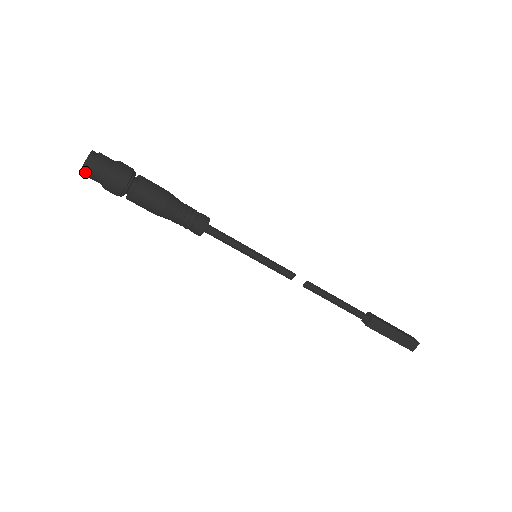
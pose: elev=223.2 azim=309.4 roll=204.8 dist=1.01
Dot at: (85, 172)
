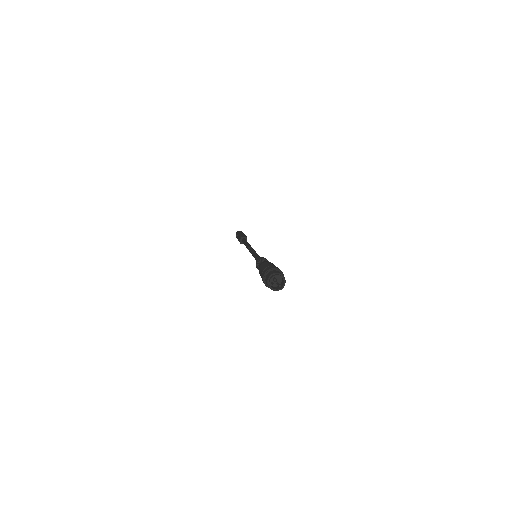
Dot at: (281, 289)
